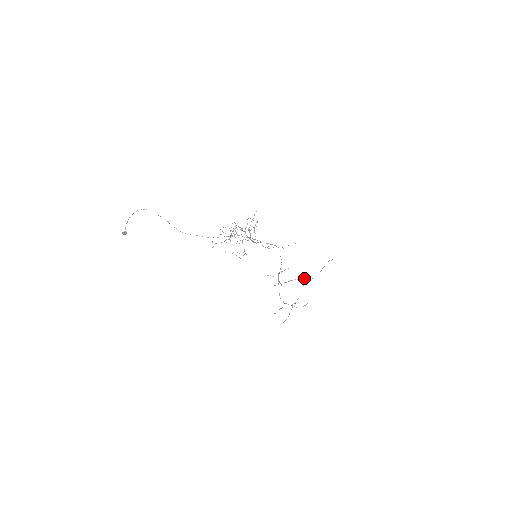
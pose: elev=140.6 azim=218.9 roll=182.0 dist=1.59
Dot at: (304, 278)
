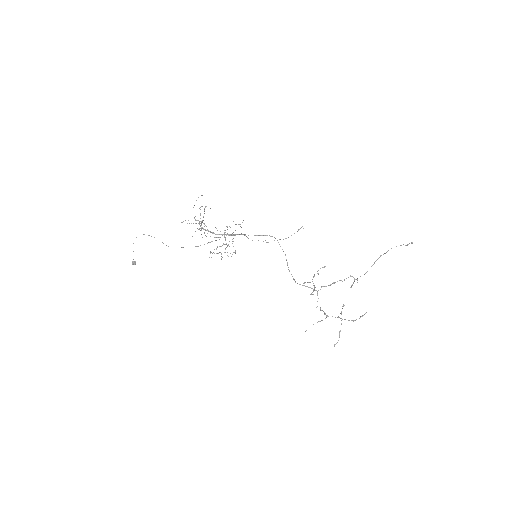
Dot at: (352, 276)
